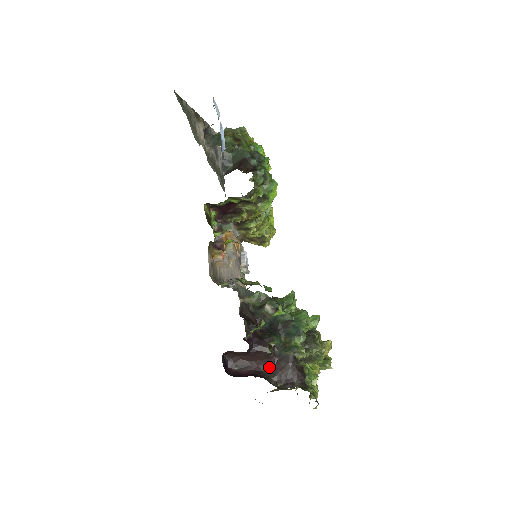
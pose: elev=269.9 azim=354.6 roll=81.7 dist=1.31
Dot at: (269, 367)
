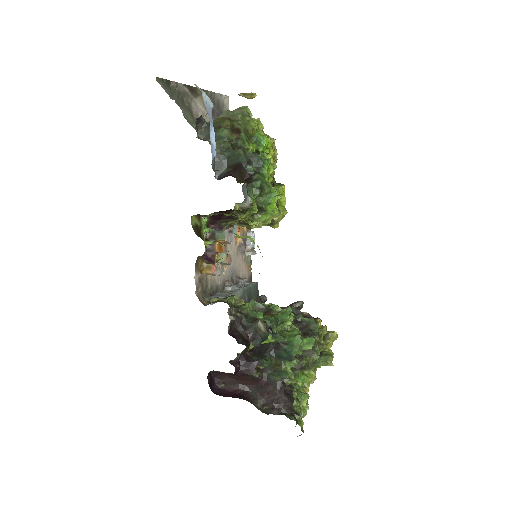
Dot at: (256, 388)
